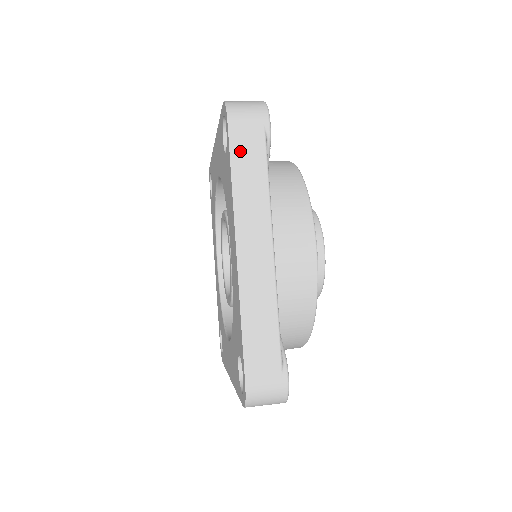
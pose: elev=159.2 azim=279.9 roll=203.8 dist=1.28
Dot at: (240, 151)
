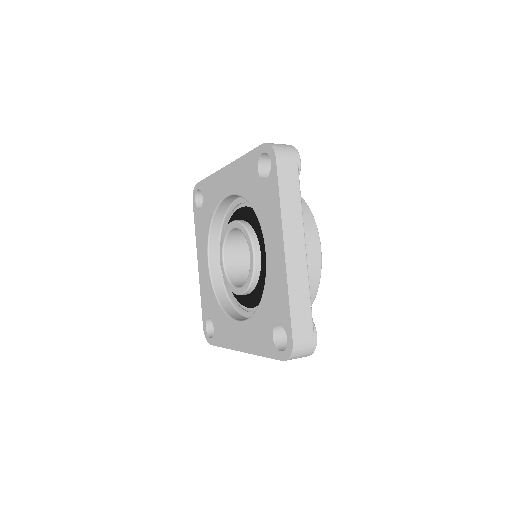
Dot at: (284, 180)
